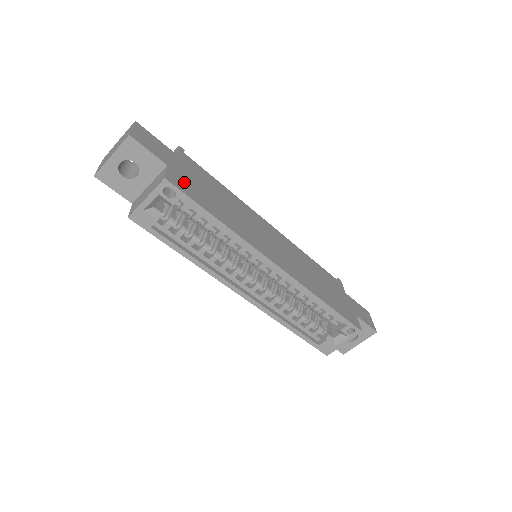
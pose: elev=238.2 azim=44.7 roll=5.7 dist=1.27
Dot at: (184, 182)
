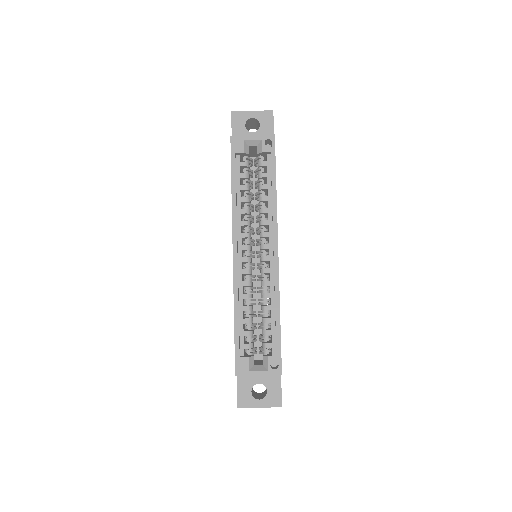
Dot at: occluded
